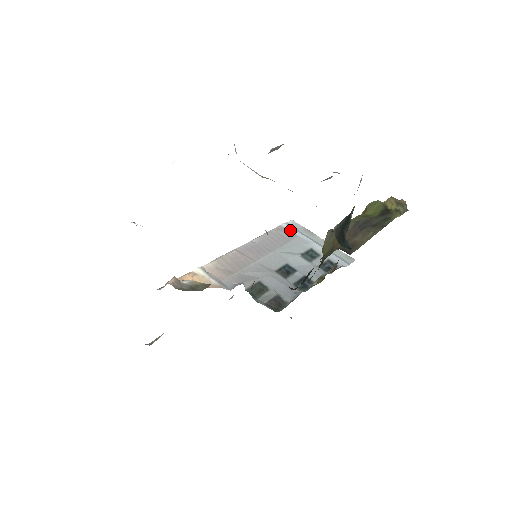
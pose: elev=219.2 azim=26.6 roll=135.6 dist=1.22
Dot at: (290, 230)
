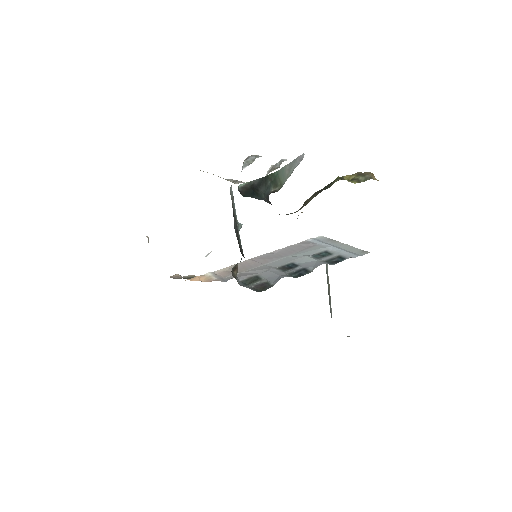
Dot at: (313, 242)
